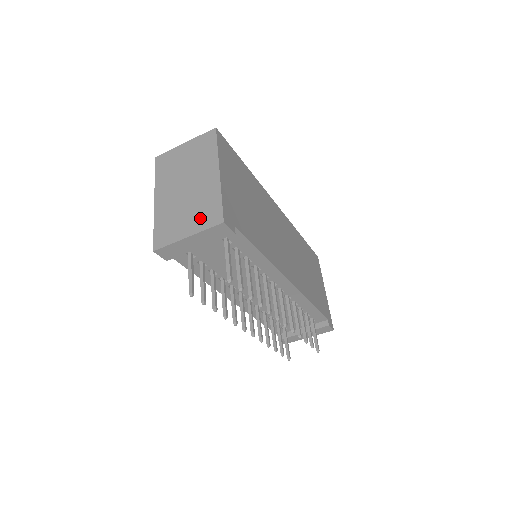
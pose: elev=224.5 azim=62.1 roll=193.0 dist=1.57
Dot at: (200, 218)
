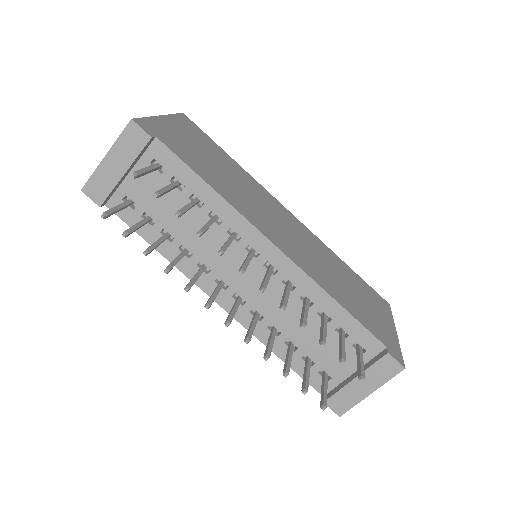
Dot at: occluded
